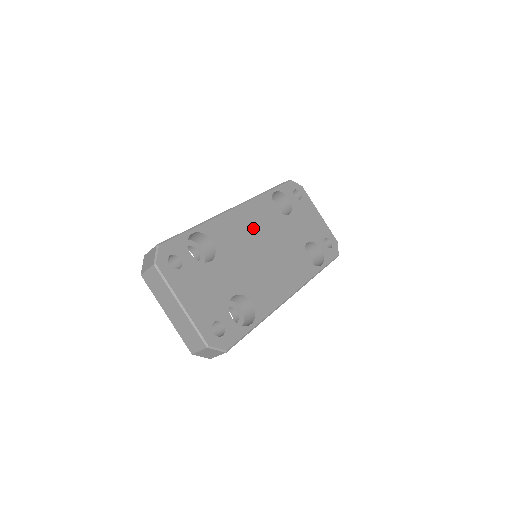
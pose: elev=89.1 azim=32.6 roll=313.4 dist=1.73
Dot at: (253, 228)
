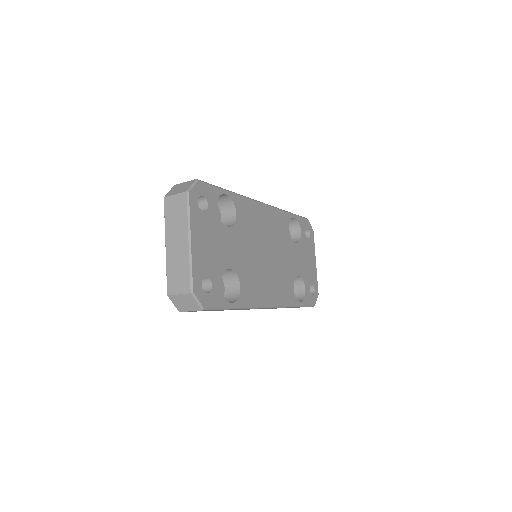
Dot at: (268, 230)
